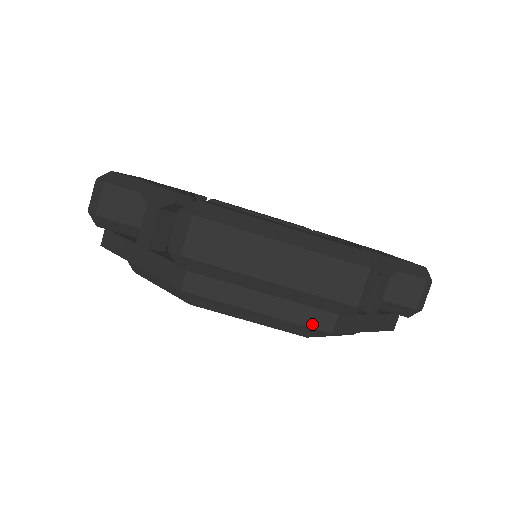
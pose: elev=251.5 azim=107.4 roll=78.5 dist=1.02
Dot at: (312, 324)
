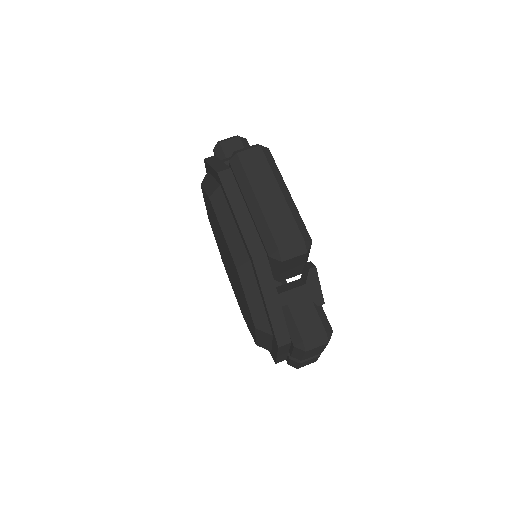
Dot at: (249, 245)
